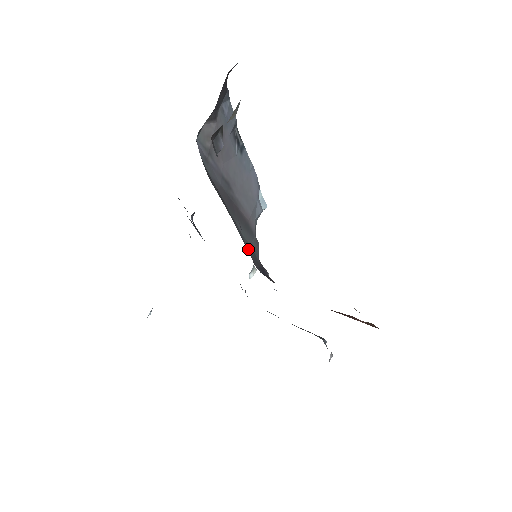
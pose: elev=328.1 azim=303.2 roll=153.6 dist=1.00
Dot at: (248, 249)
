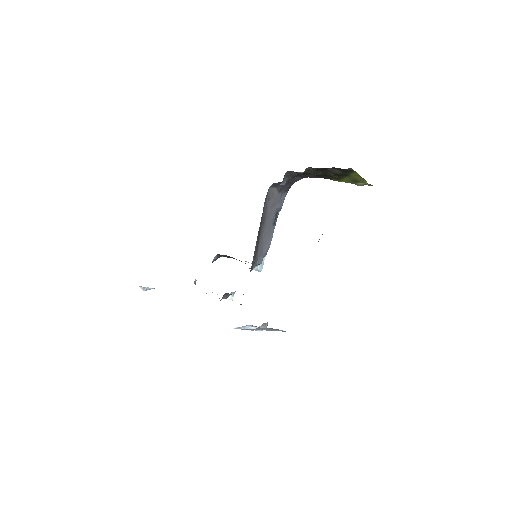
Dot at: occluded
